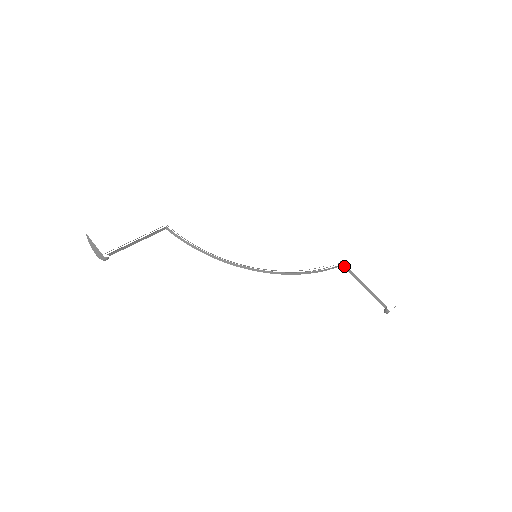
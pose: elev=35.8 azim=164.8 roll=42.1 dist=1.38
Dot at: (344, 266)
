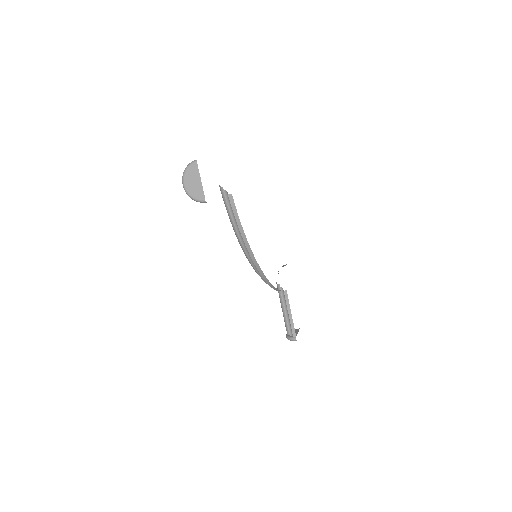
Dot at: (285, 292)
